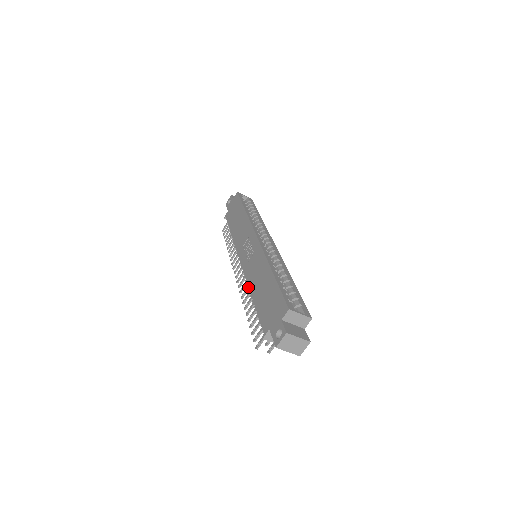
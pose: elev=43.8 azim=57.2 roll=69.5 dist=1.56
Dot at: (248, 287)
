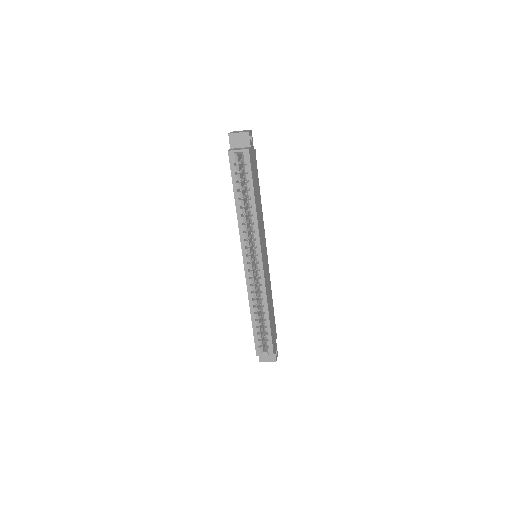
Dot at: occluded
